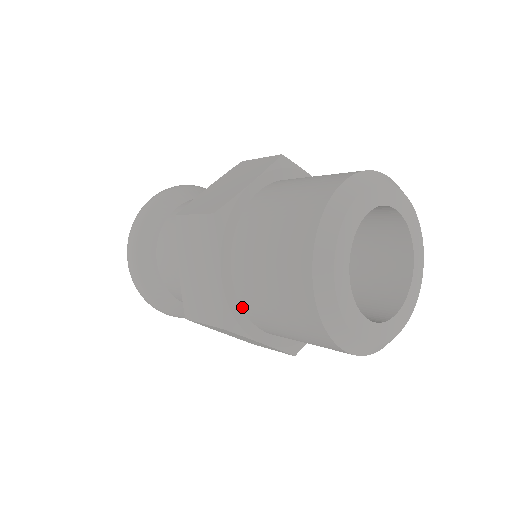
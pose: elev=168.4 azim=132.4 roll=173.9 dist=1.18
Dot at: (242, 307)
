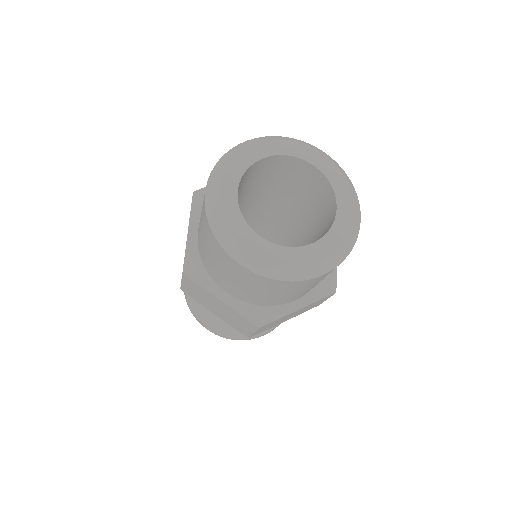
Dot at: (202, 261)
